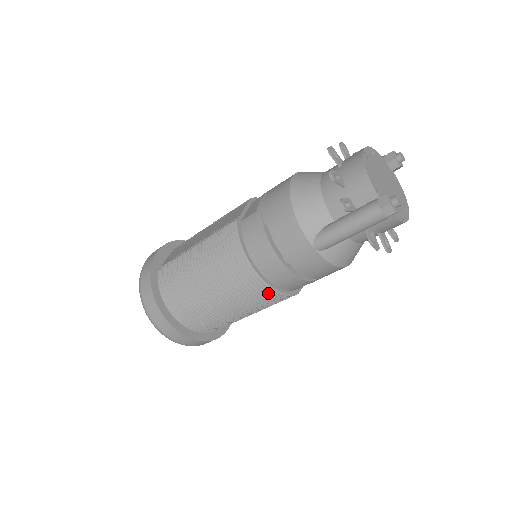
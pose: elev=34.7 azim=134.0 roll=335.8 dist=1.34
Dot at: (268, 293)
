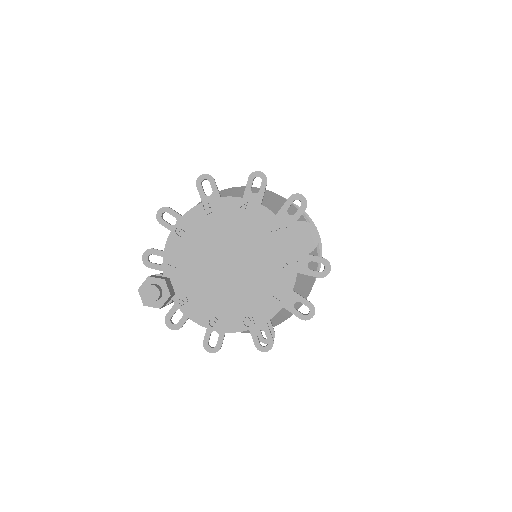
Dot at: occluded
